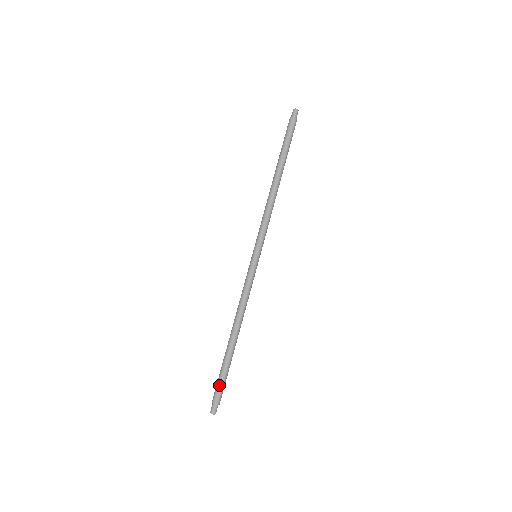
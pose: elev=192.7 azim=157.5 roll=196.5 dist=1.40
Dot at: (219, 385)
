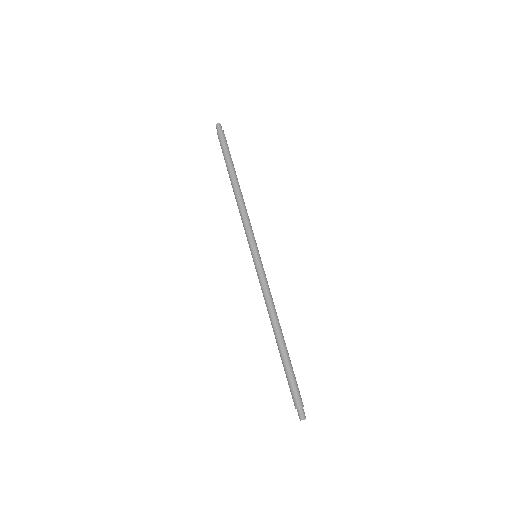
Dot at: (290, 389)
